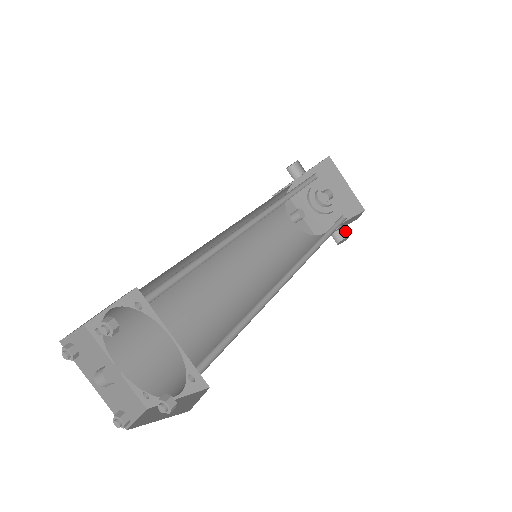
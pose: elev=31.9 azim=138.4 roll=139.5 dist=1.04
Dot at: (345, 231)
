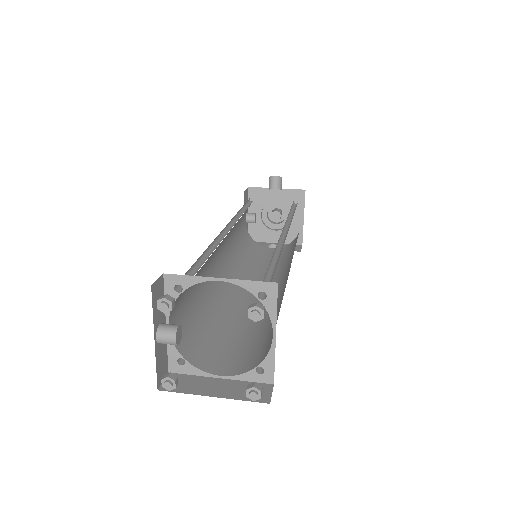
Dot at: occluded
